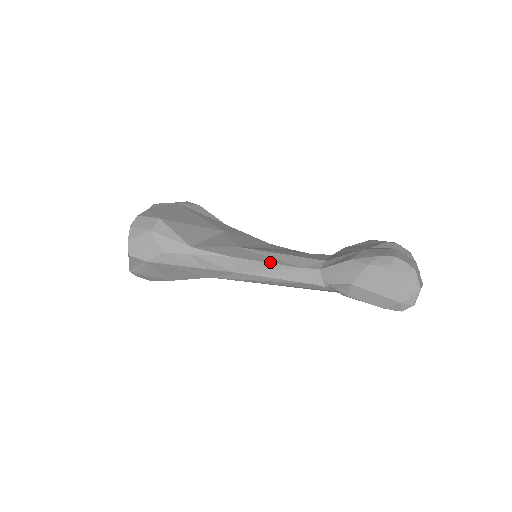
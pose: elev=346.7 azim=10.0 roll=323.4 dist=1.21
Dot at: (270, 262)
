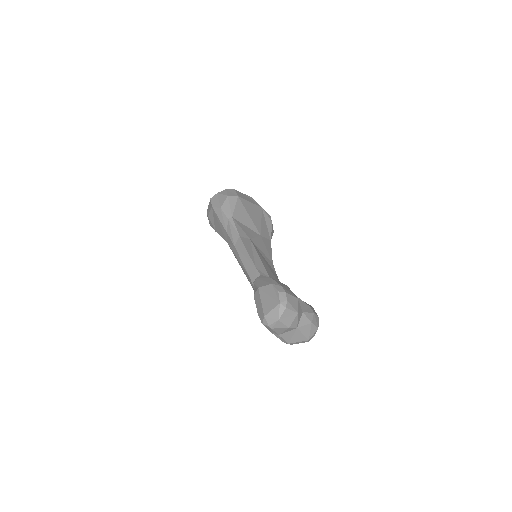
Dot at: (249, 253)
